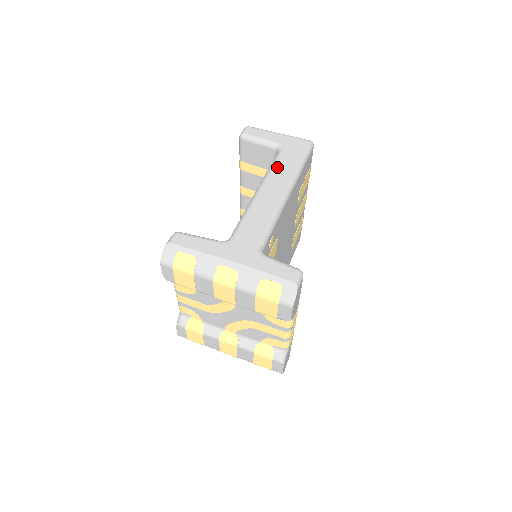
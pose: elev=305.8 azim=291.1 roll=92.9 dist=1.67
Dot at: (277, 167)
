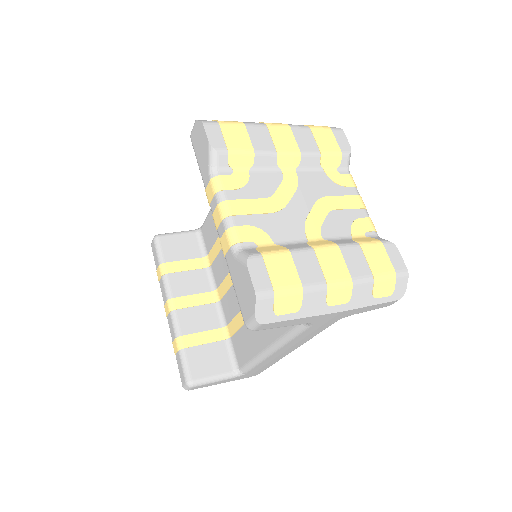
Dot at: occluded
